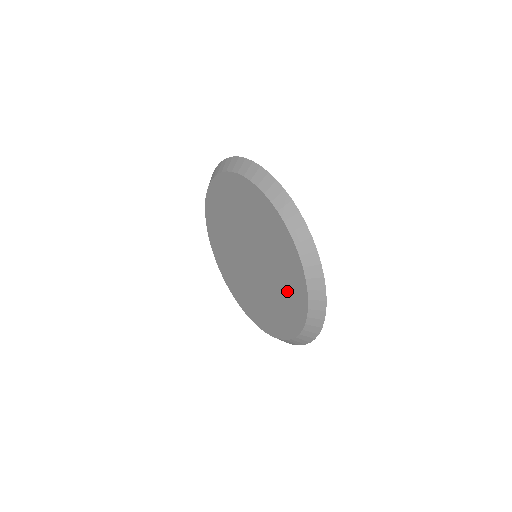
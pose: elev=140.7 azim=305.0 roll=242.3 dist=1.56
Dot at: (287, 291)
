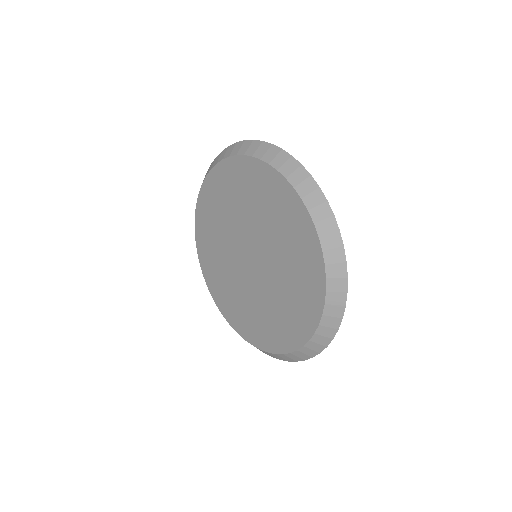
Dot at: (277, 214)
